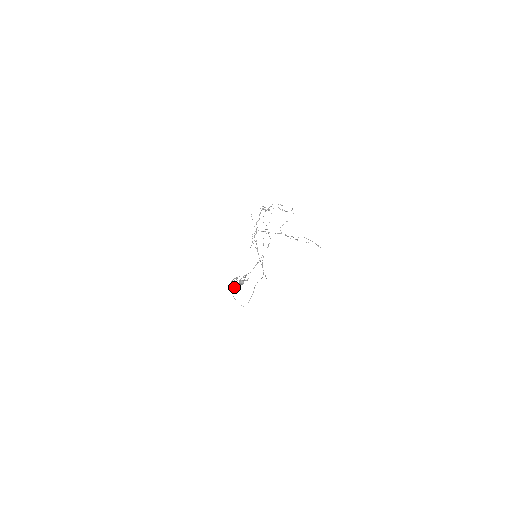
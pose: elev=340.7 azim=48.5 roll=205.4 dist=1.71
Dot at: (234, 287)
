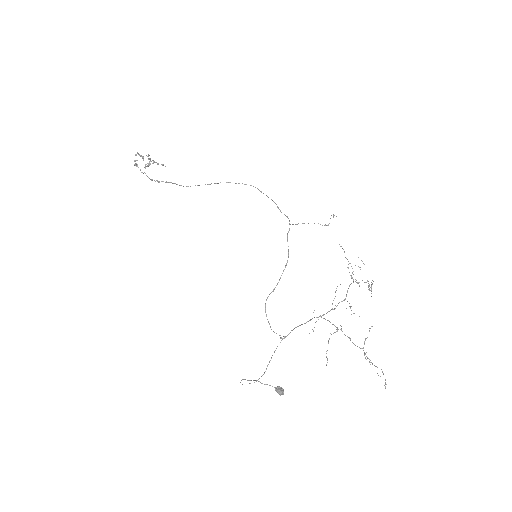
Dot at: (260, 382)
